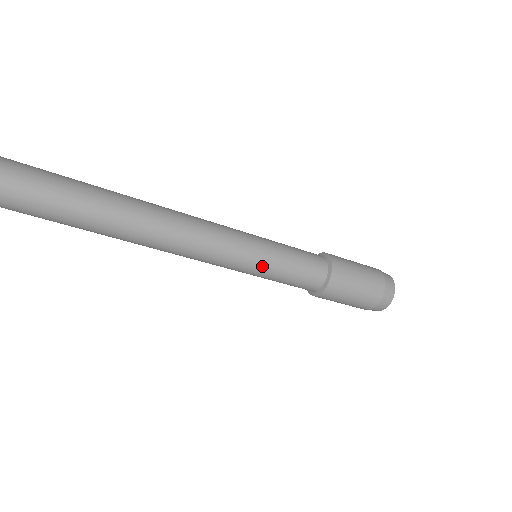
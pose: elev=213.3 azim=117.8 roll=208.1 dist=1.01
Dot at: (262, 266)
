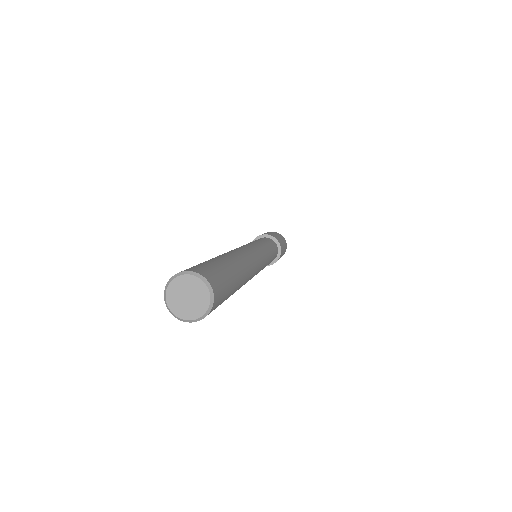
Dot at: occluded
